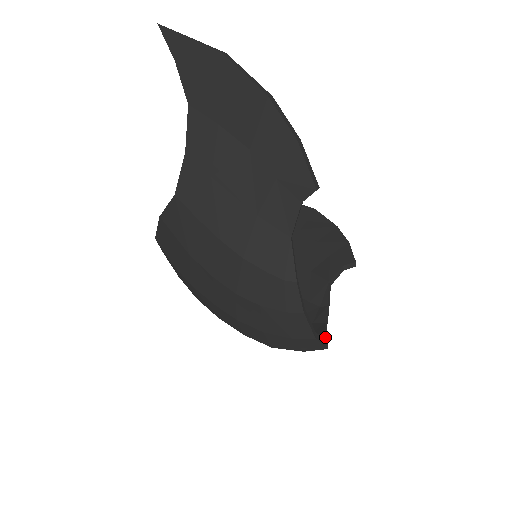
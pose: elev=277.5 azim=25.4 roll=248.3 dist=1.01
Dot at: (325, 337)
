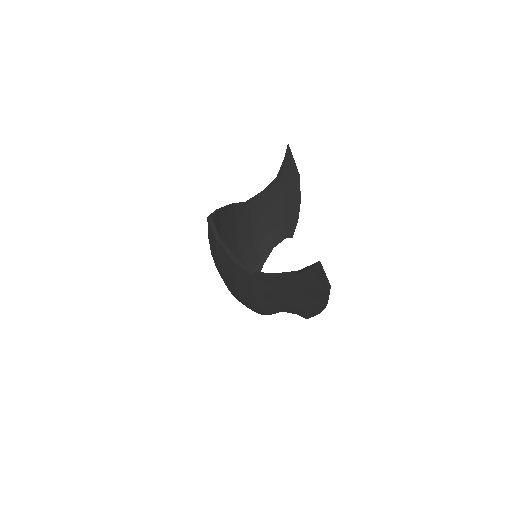
Dot at: occluded
